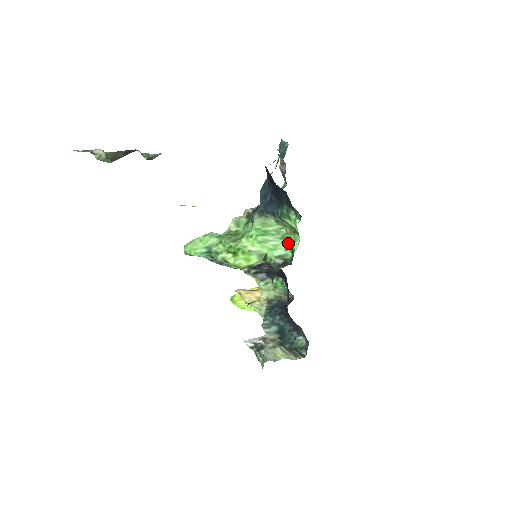
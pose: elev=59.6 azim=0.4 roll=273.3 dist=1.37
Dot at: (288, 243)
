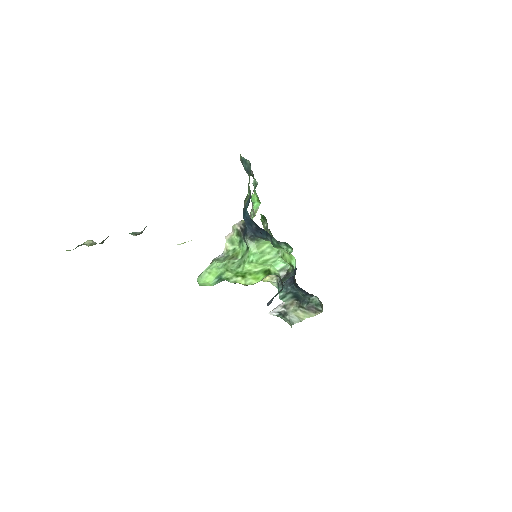
Dot at: (285, 259)
